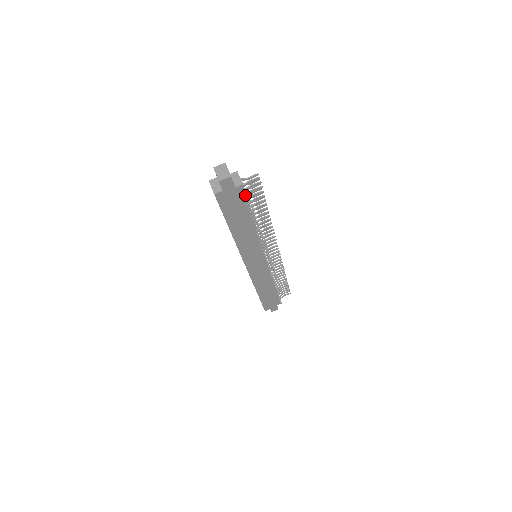
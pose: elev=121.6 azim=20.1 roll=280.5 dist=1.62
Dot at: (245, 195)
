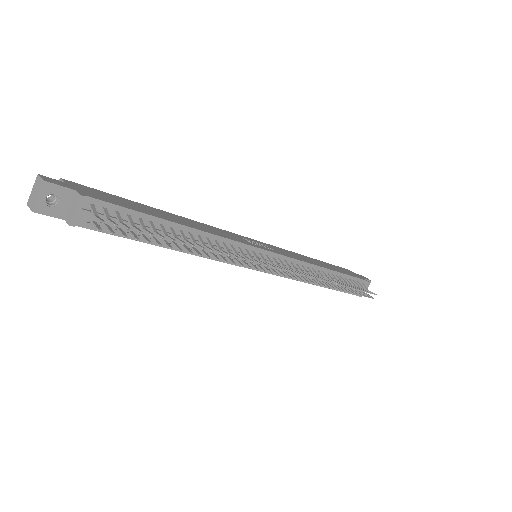
Dot at: occluded
